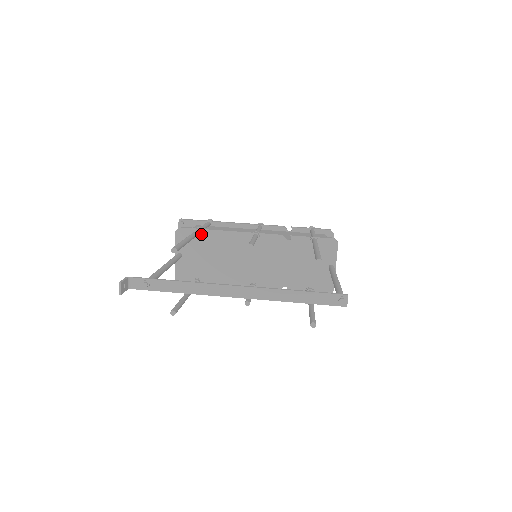
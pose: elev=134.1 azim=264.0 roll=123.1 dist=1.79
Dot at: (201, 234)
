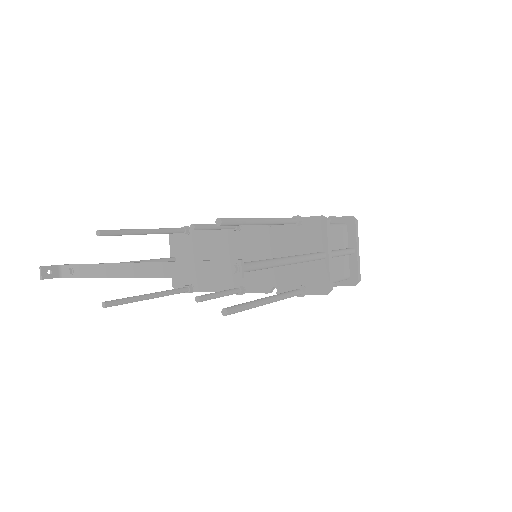
Dot at: (189, 233)
